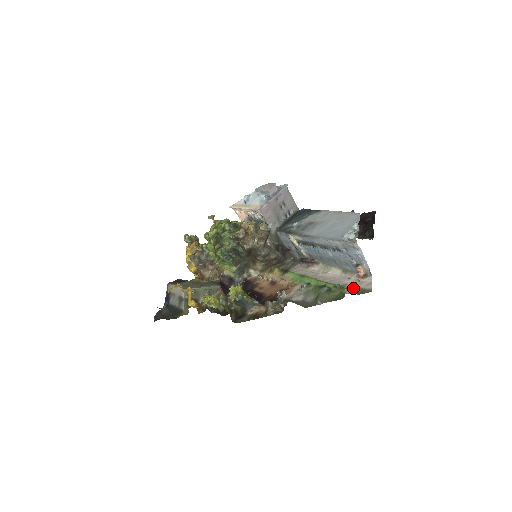
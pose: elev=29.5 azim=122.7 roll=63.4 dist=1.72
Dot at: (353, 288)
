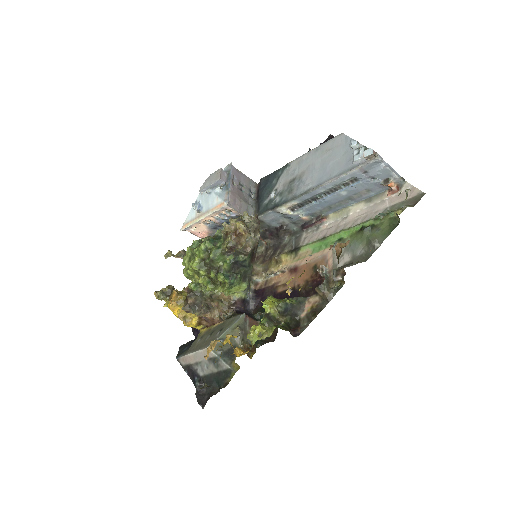
Dot at: (400, 206)
